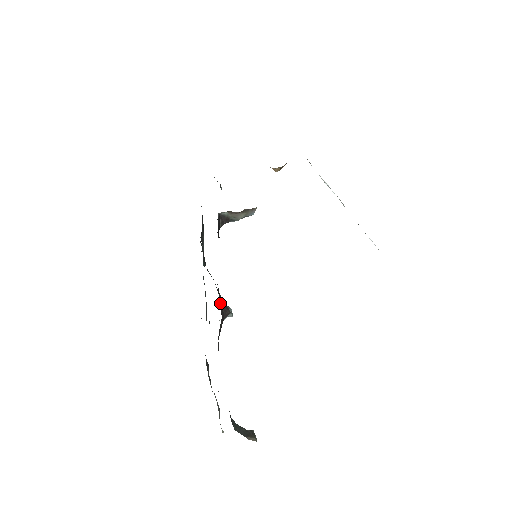
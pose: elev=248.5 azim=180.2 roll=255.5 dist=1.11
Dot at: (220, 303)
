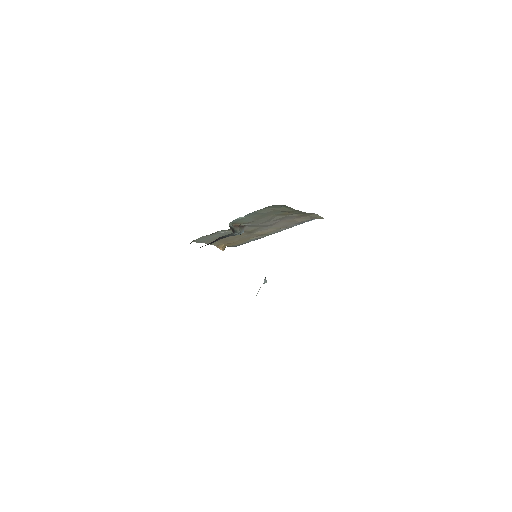
Dot at: occluded
